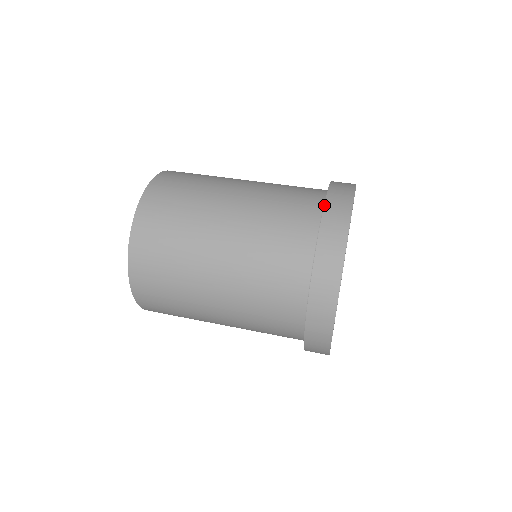
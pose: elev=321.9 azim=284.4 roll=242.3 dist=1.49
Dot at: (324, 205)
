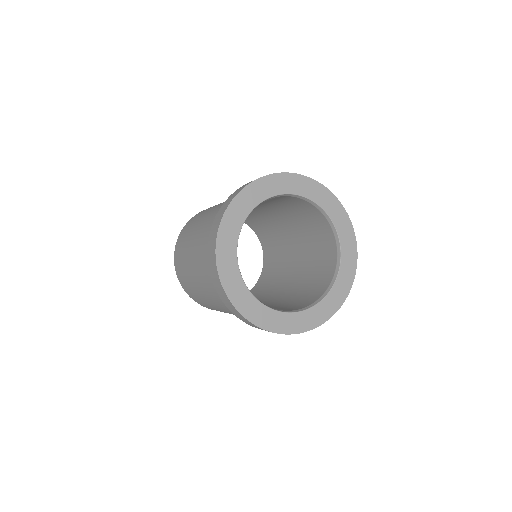
Dot at: occluded
